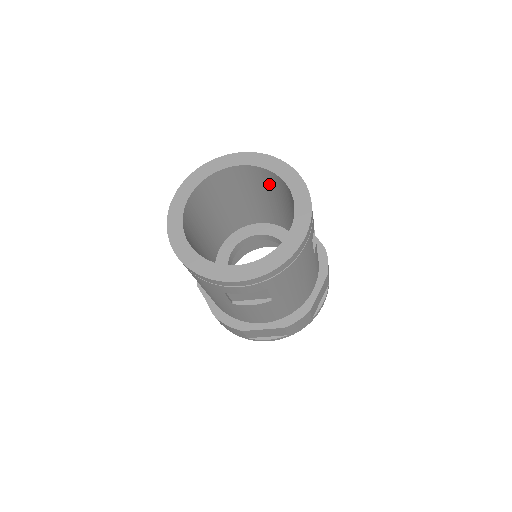
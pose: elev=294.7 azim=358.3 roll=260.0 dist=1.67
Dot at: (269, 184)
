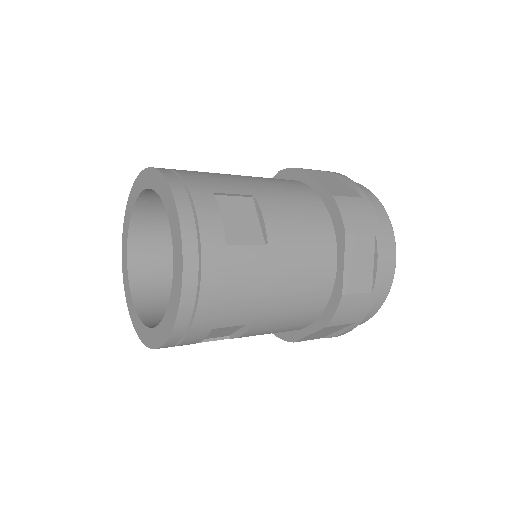
Dot at: occluded
